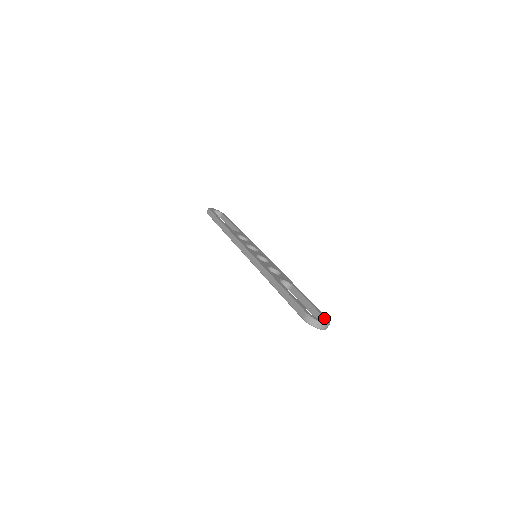
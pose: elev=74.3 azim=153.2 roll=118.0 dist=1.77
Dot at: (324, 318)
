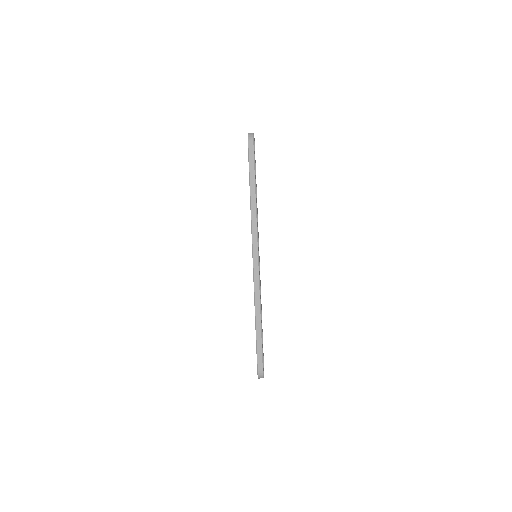
Dot at: occluded
